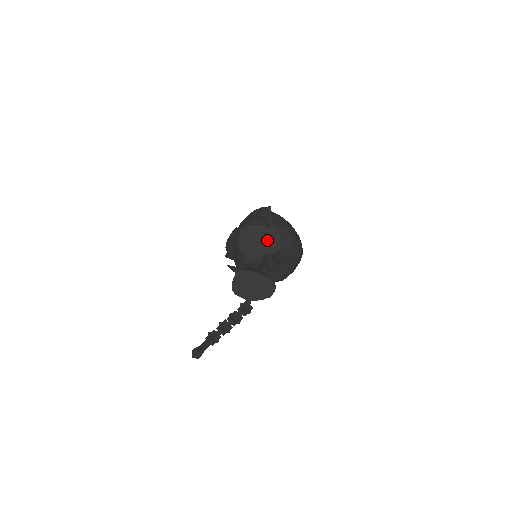
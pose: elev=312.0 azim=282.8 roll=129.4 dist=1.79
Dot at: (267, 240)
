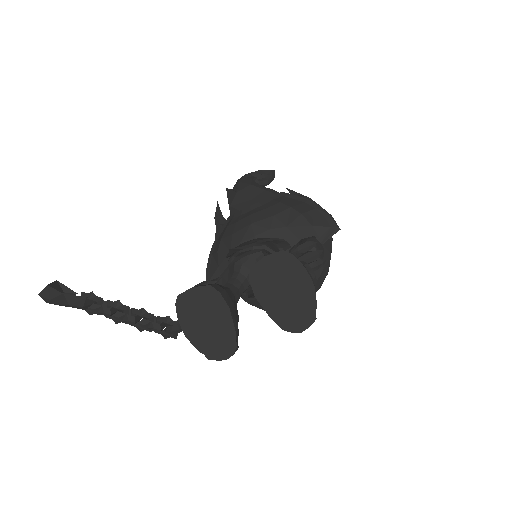
Dot at: (294, 305)
